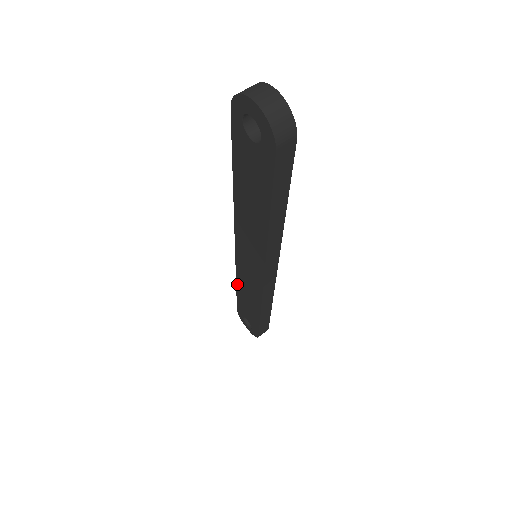
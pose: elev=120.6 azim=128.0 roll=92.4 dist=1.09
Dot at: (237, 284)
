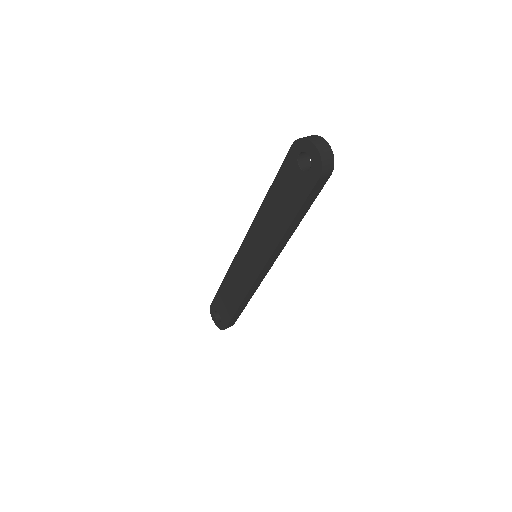
Dot at: (224, 280)
